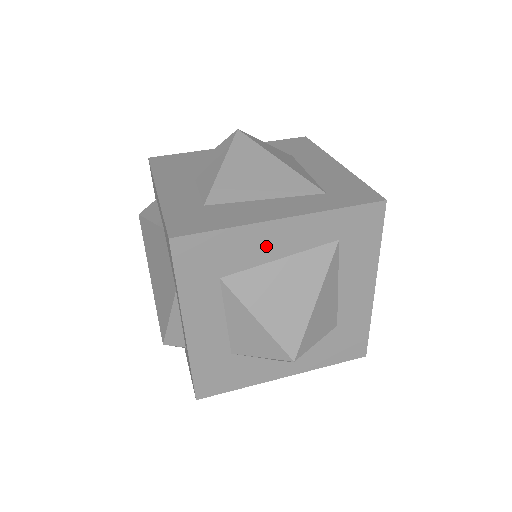
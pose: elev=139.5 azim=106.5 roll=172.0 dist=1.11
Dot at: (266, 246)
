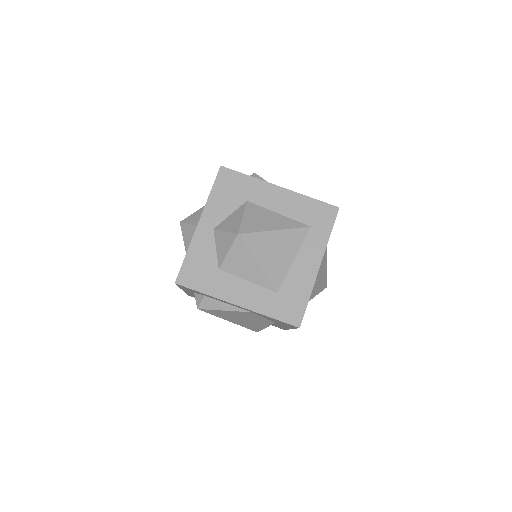
Dot at: occluded
